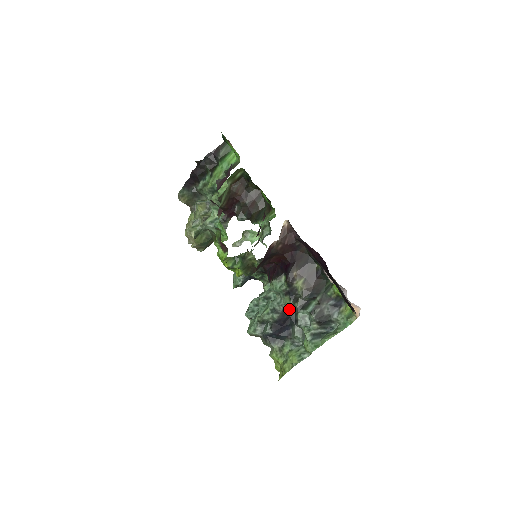
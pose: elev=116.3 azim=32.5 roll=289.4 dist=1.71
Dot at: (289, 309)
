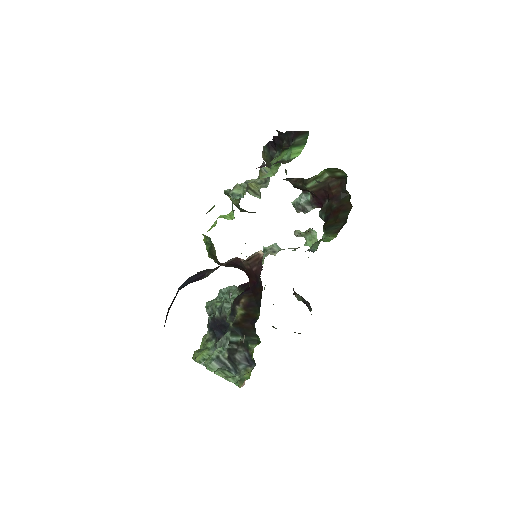
Dot at: occluded
